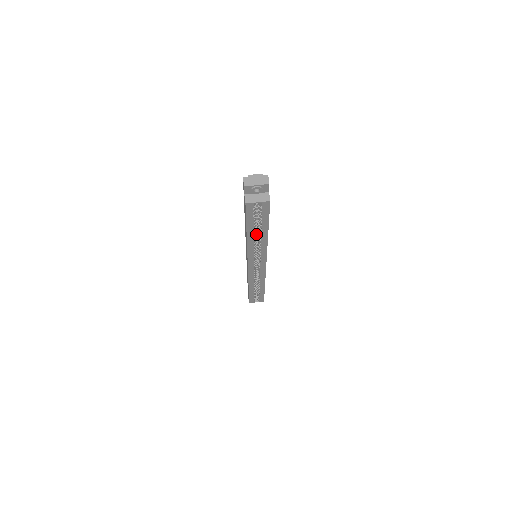
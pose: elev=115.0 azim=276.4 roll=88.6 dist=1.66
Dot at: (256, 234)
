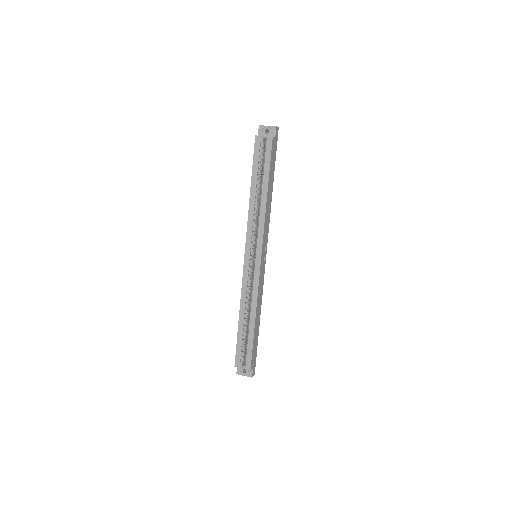
Dot at: occluded
